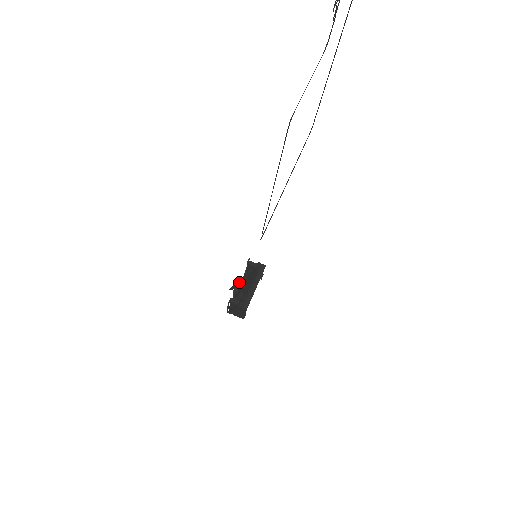
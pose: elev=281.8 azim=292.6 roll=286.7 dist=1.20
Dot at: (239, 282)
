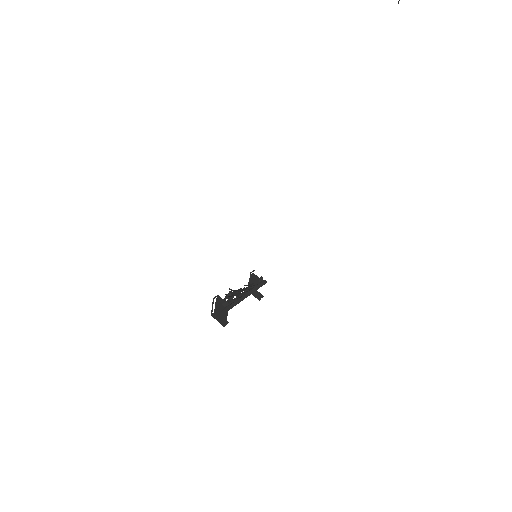
Dot at: (235, 290)
